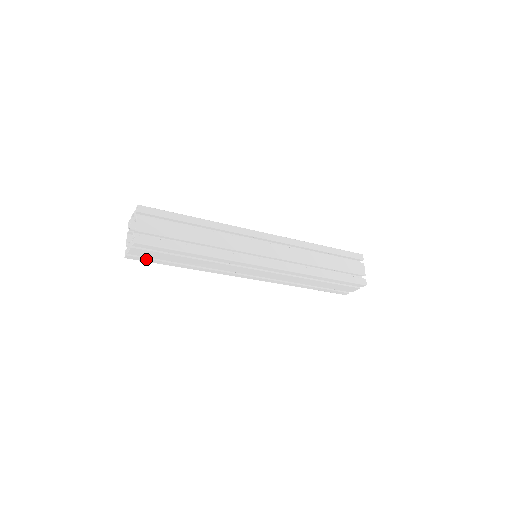
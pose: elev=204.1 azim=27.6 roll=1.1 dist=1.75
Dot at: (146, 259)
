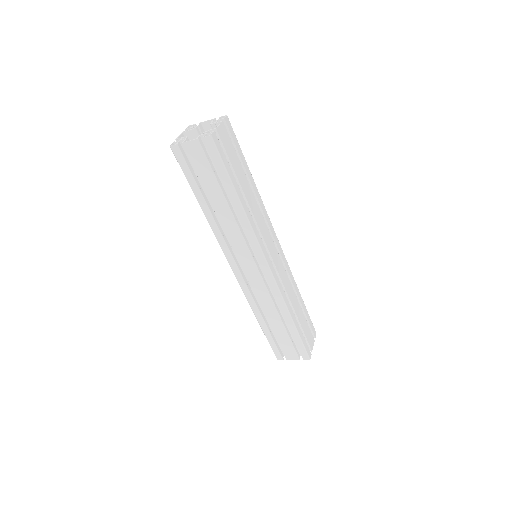
Dot at: (186, 166)
